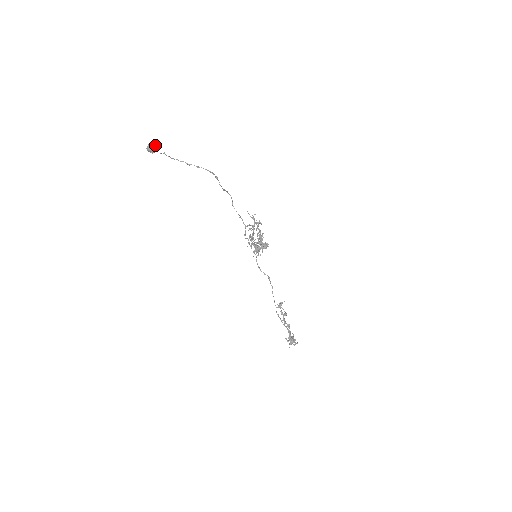
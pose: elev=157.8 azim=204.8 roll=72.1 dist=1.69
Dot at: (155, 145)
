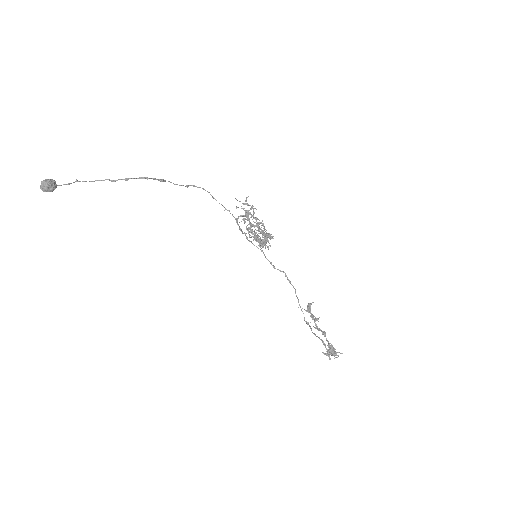
Dot at: (50, 181)
